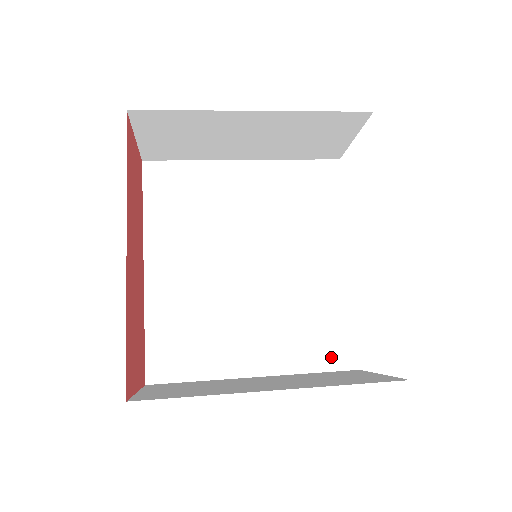
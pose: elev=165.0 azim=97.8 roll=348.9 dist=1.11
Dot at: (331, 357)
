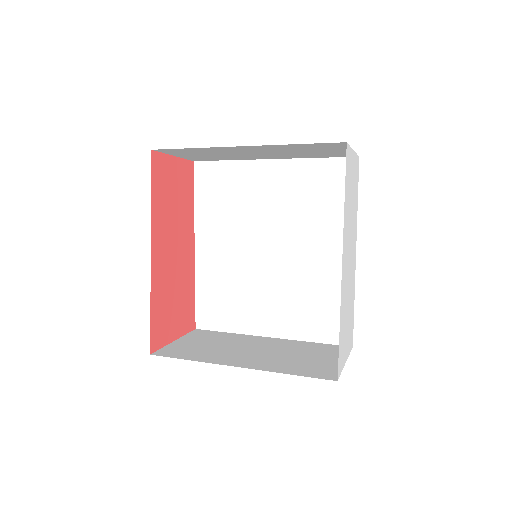
Dot at: (330, 333)
